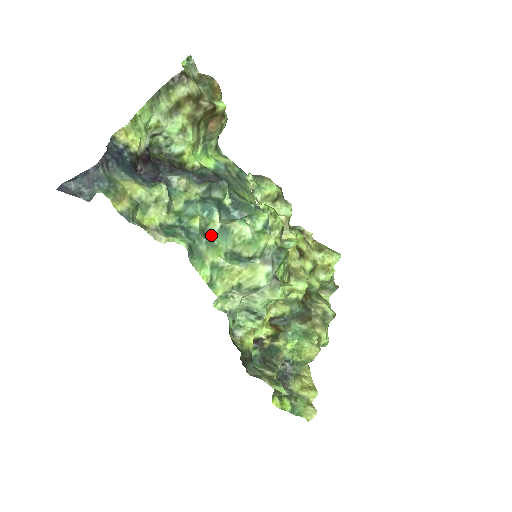
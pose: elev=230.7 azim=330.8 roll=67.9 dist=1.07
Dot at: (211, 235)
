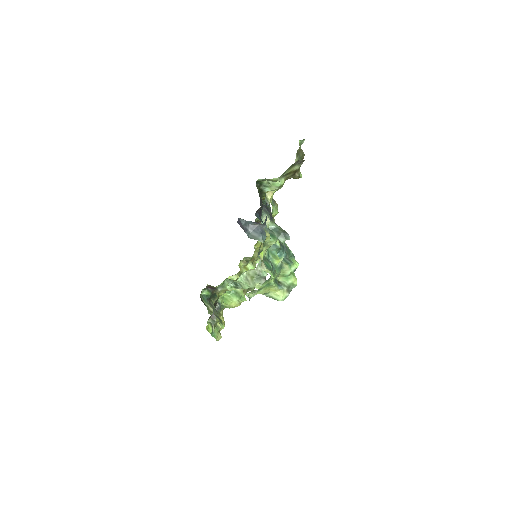
Dot at: (276, 268)
